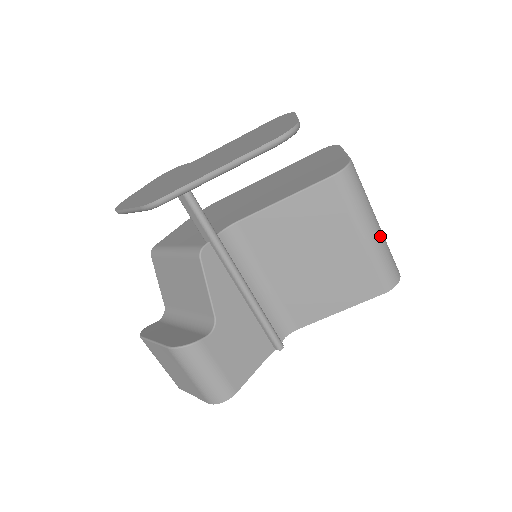
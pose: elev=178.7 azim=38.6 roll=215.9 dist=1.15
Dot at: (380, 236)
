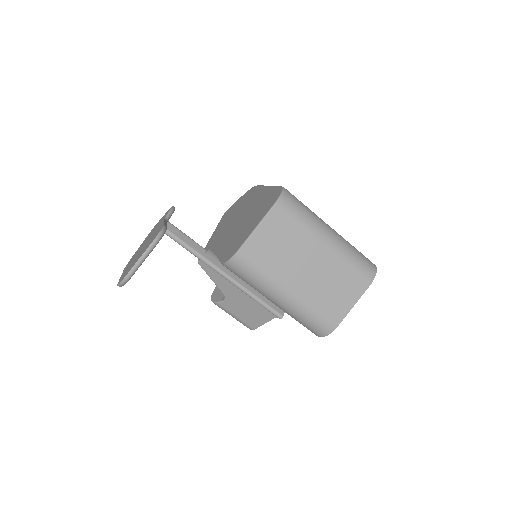
Dot at: (290, 305)
